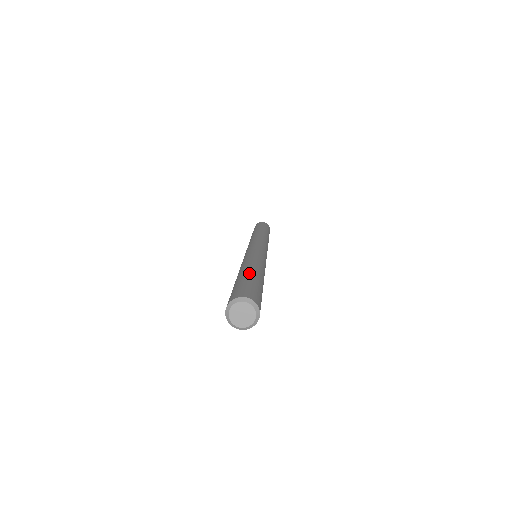
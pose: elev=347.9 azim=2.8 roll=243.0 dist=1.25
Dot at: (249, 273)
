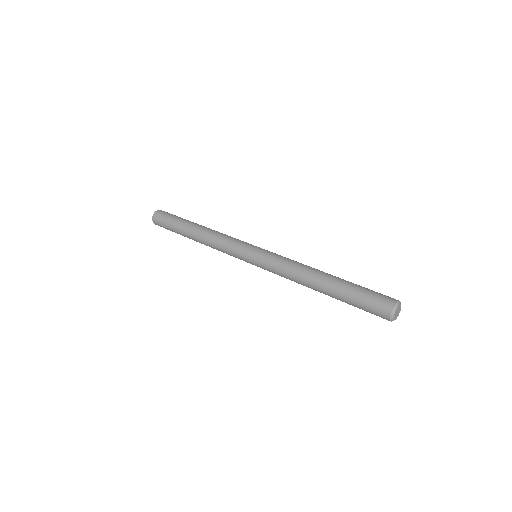
Dot at: occluded
